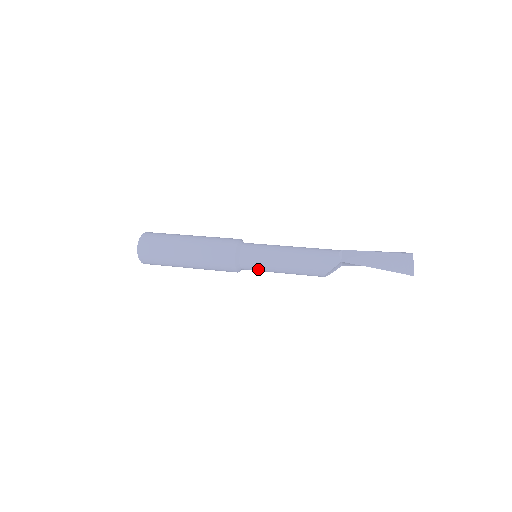
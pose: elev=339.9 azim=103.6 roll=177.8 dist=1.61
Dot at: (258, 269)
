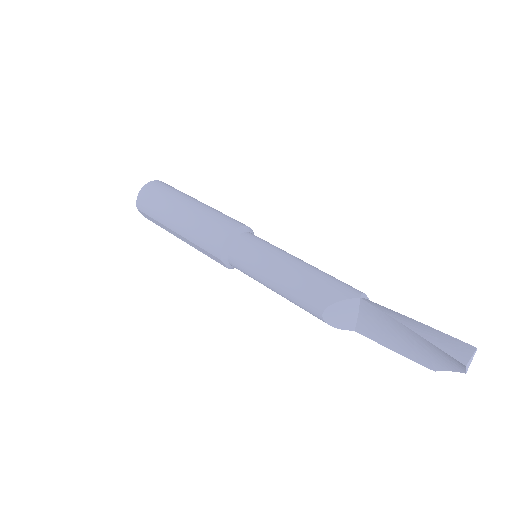
Dot at: (247, 262)
